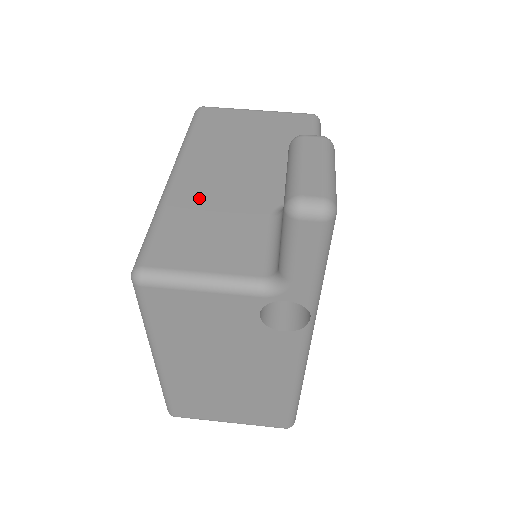
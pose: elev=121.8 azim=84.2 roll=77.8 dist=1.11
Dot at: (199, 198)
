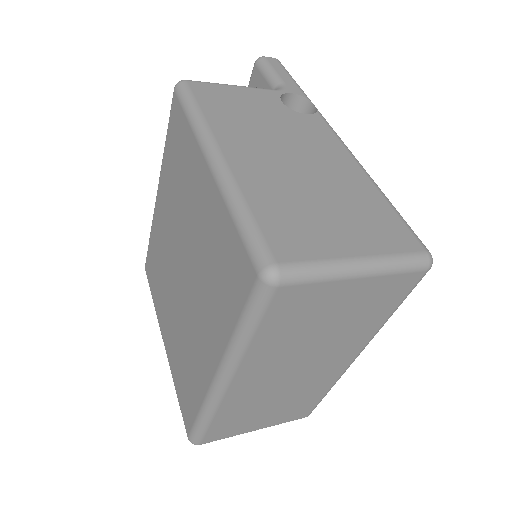
Dot at: occluded
